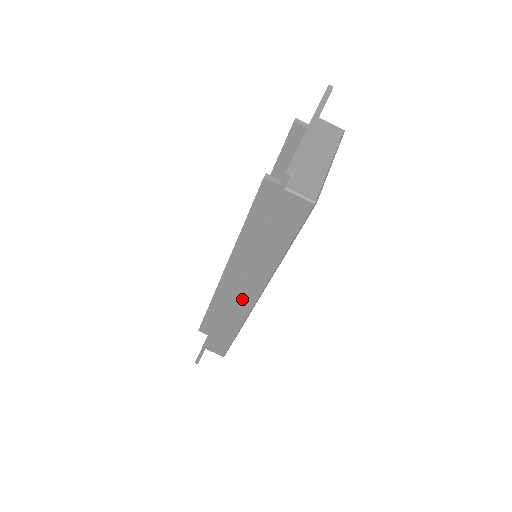
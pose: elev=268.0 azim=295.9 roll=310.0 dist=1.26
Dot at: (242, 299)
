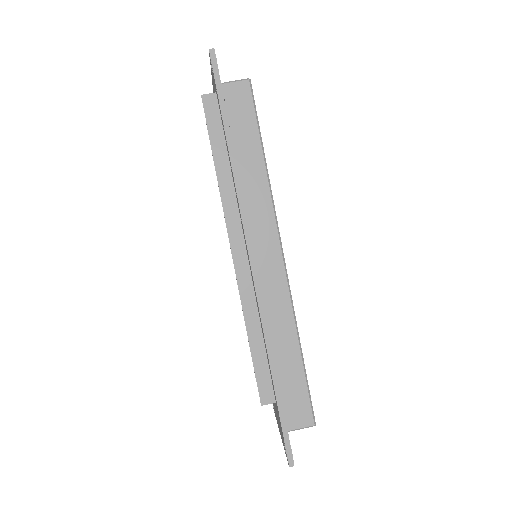
Dot at: (269, 268)
